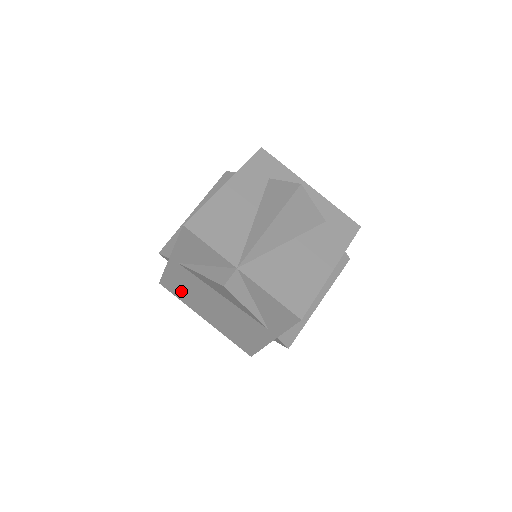
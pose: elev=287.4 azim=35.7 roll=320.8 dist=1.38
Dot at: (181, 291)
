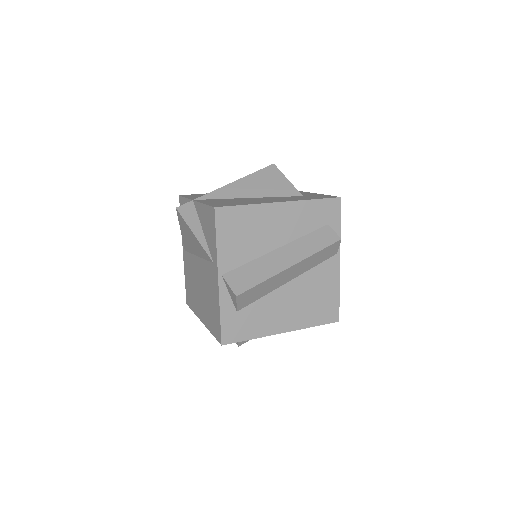
Dot at: (191, 294)
